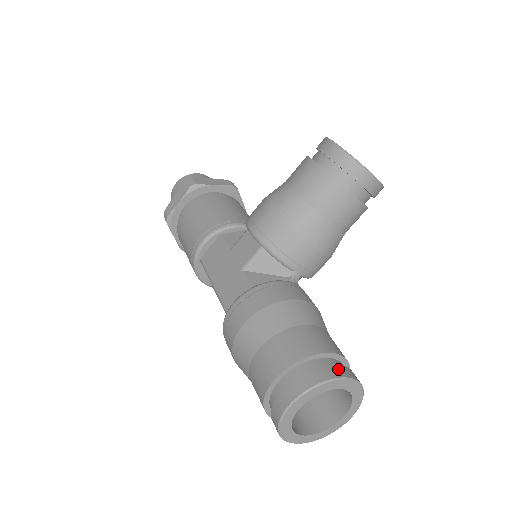
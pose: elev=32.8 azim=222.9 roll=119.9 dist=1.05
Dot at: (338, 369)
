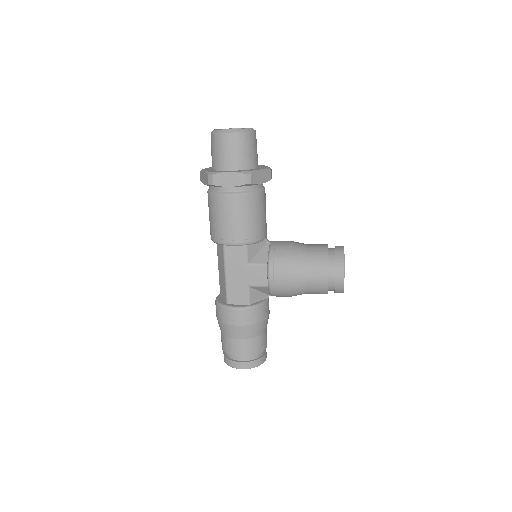
Dot at: (264, 358)
